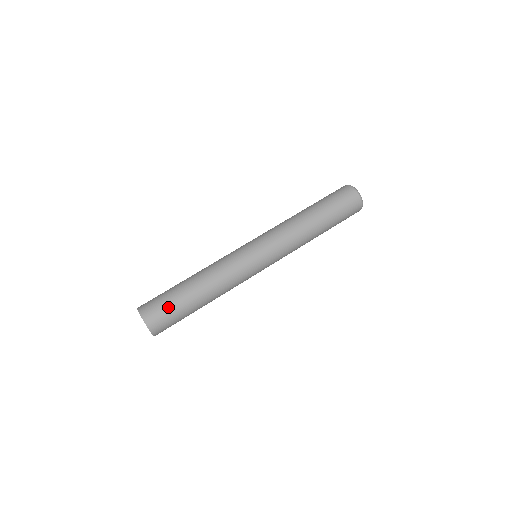
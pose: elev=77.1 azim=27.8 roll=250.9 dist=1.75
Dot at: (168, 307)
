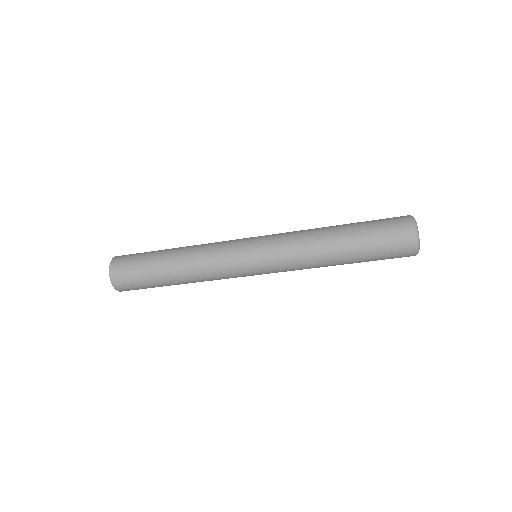
Dot at: (136, 265)
